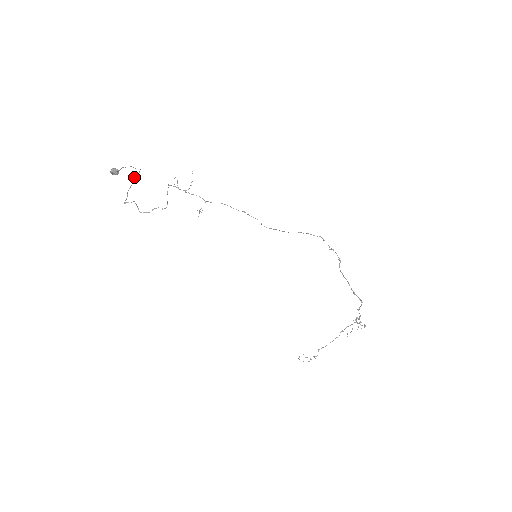
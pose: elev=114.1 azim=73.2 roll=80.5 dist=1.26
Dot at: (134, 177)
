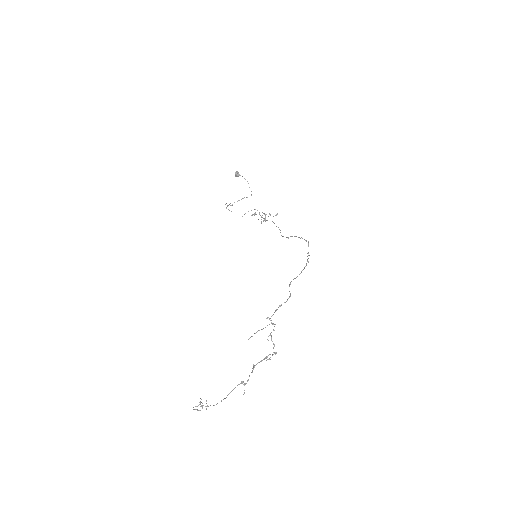
Dot at: occluded
